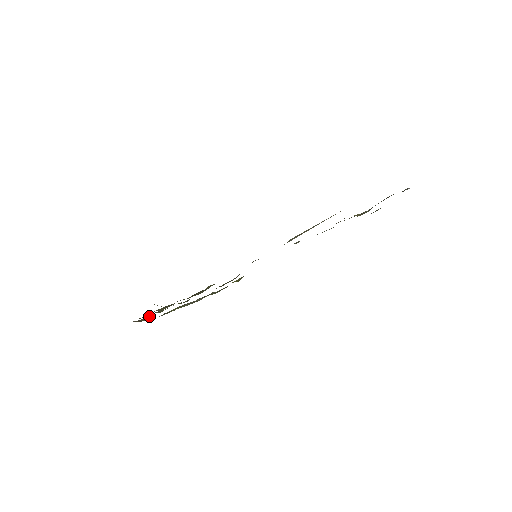
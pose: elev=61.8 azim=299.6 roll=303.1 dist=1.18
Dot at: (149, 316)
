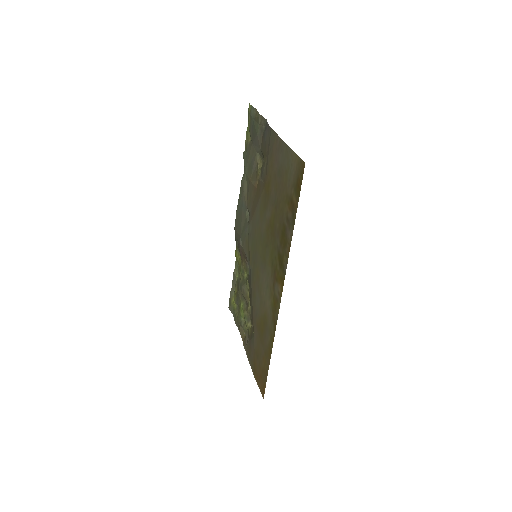
Dot at: (240, 328)
